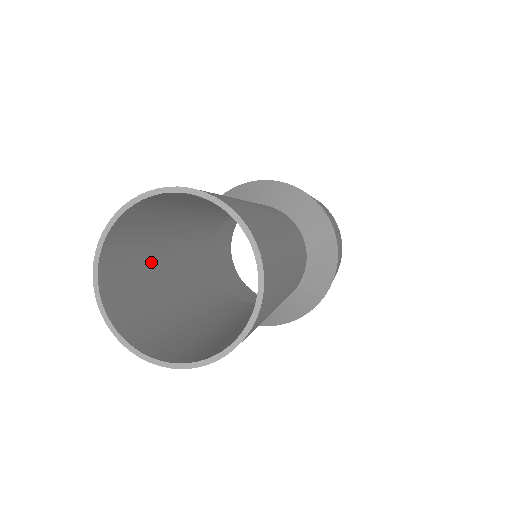
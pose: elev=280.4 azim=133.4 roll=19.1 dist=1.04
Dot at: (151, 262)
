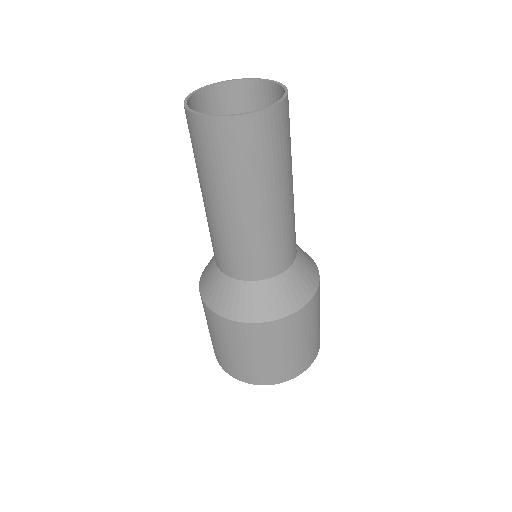
Dot at: occluded
